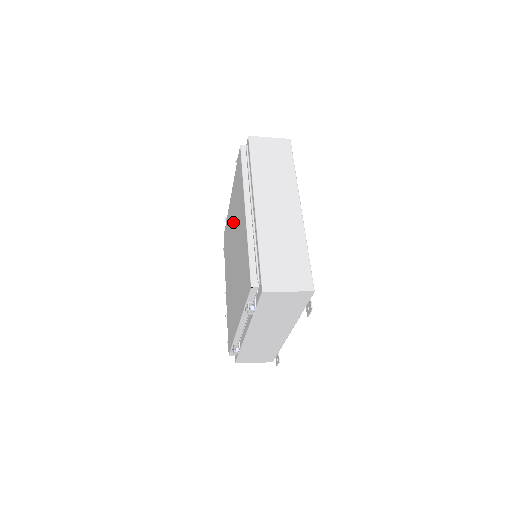
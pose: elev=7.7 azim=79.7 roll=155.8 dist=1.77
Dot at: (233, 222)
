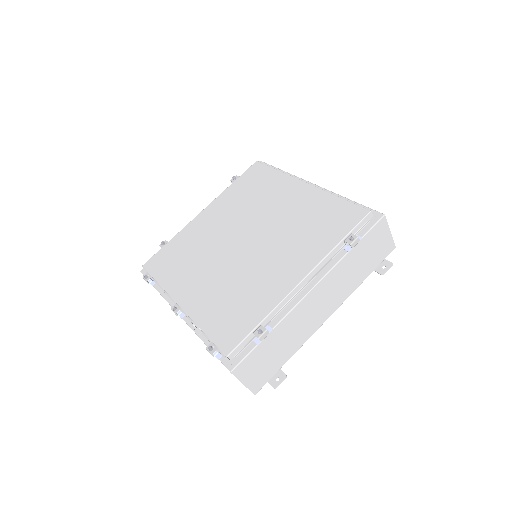
Dot at: (230, 219)
